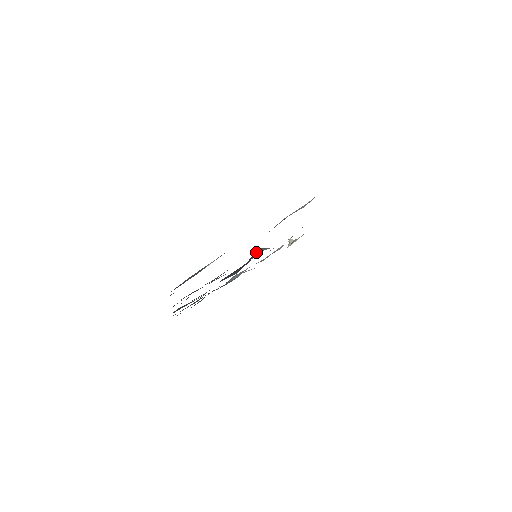
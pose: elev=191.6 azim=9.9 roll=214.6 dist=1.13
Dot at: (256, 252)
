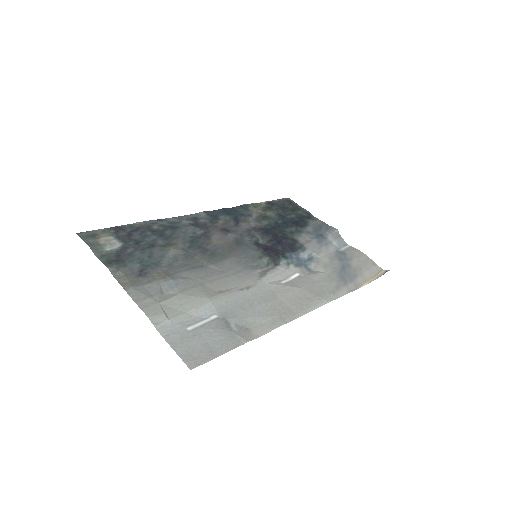
Dot at: (269, 253)
